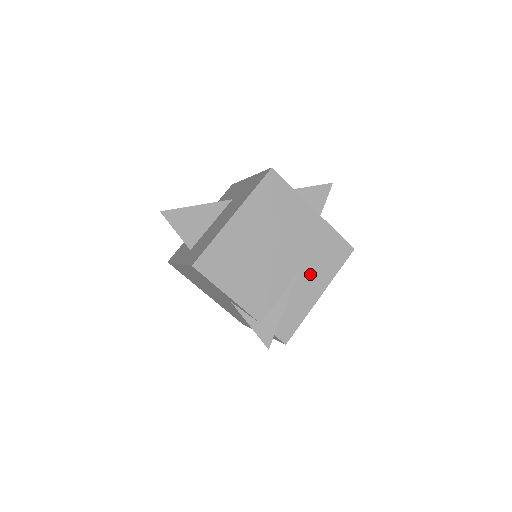
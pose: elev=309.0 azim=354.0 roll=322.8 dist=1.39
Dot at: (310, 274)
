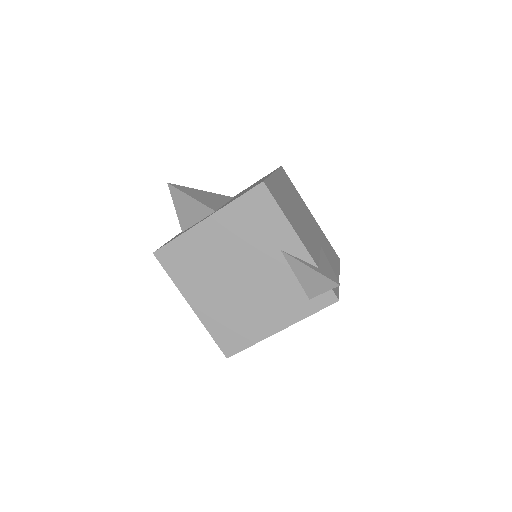
Dot at: (327, 255)
